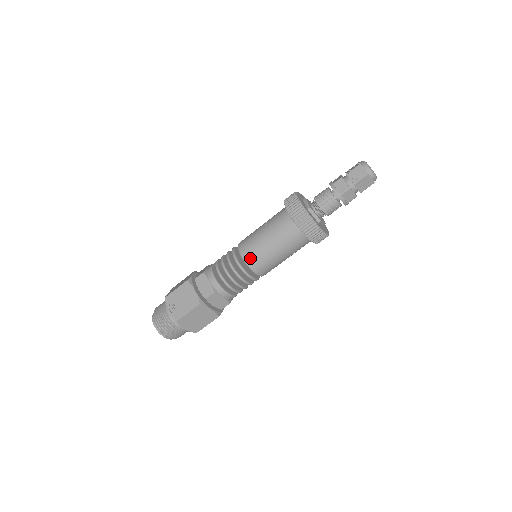
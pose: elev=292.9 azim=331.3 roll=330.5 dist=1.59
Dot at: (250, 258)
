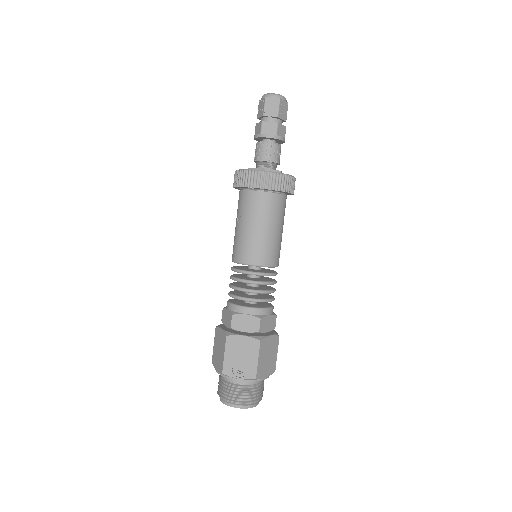
Dot at: (260, 258)
